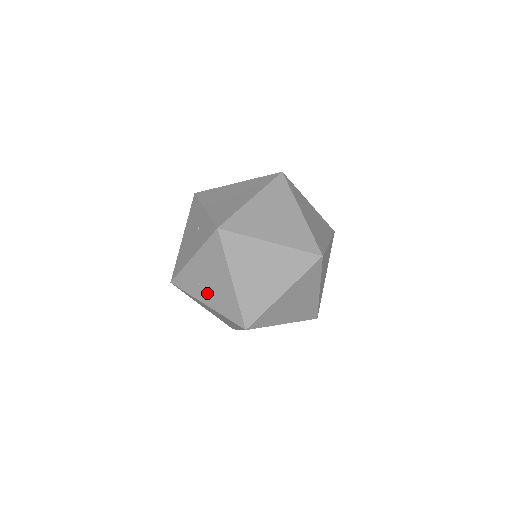
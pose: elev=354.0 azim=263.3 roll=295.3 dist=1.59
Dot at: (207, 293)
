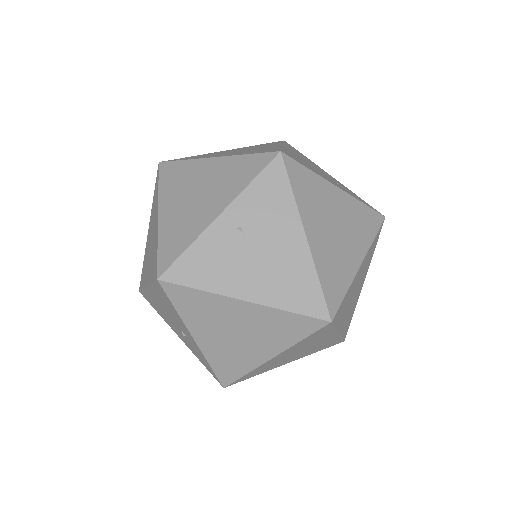
Dot at: occluded
